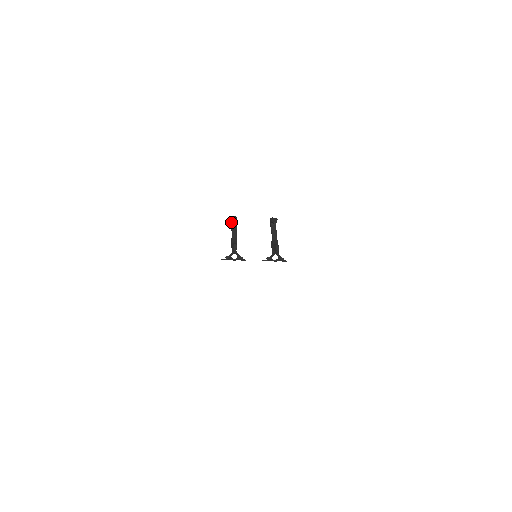
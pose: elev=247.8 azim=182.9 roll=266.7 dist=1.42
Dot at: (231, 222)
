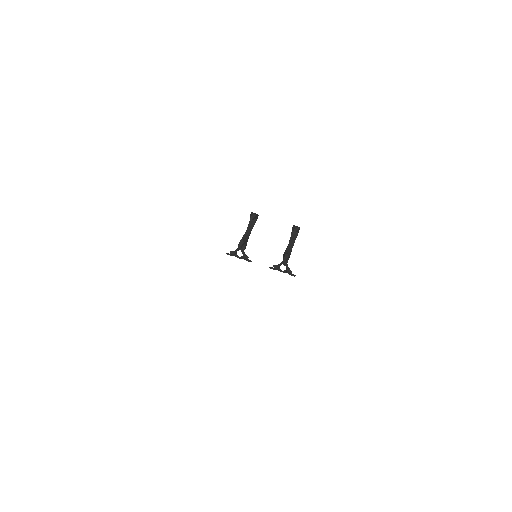
Dot at: occluded
